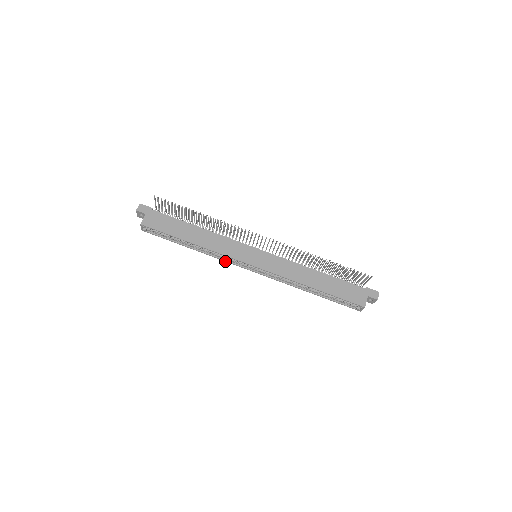
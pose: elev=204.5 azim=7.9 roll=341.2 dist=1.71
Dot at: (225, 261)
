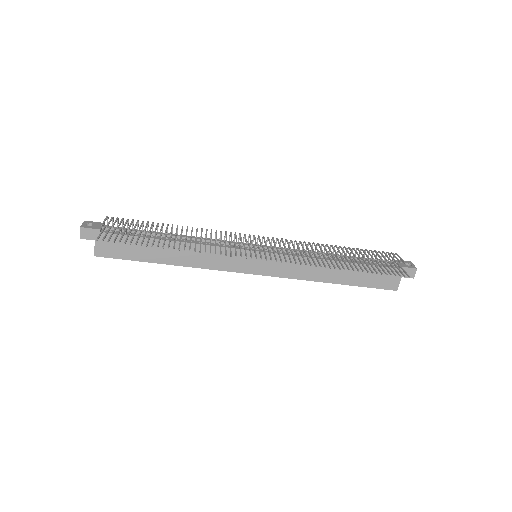
Dot at: occluded
